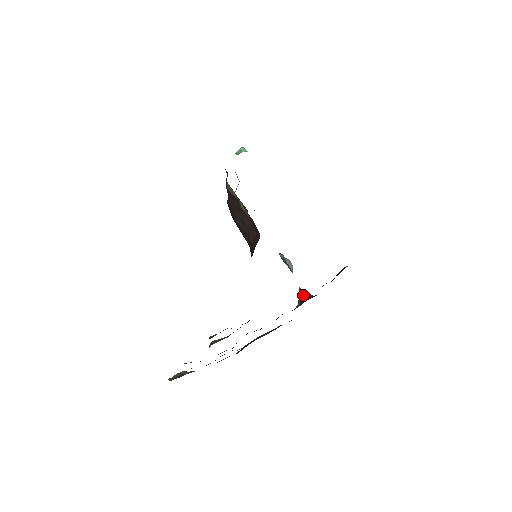
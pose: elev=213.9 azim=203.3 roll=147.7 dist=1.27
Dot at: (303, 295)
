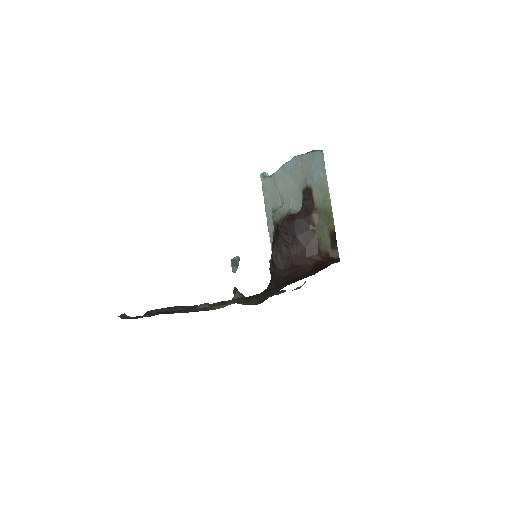
Dot at: (241, 294)
